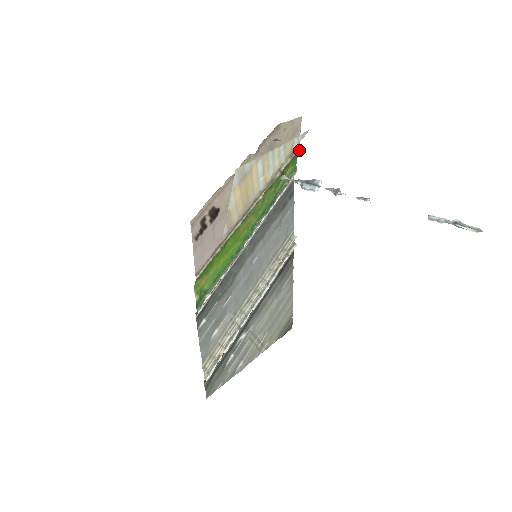
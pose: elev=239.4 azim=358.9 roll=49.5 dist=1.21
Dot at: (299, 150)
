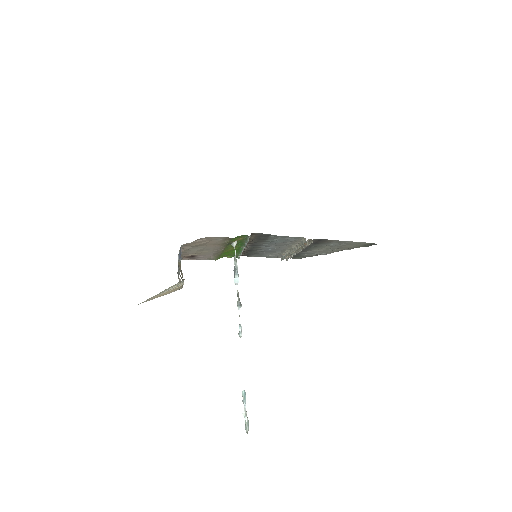
Dot at: (231, 238)
